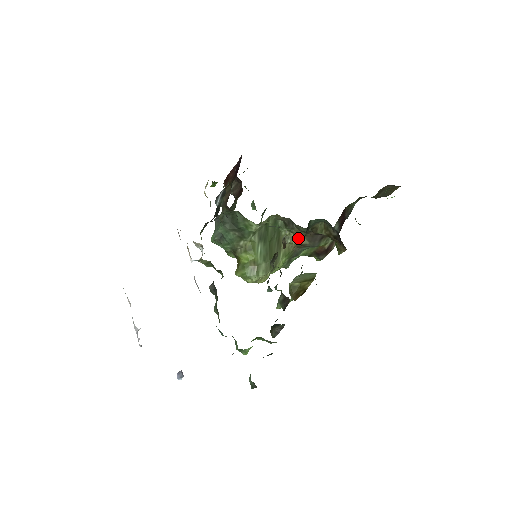
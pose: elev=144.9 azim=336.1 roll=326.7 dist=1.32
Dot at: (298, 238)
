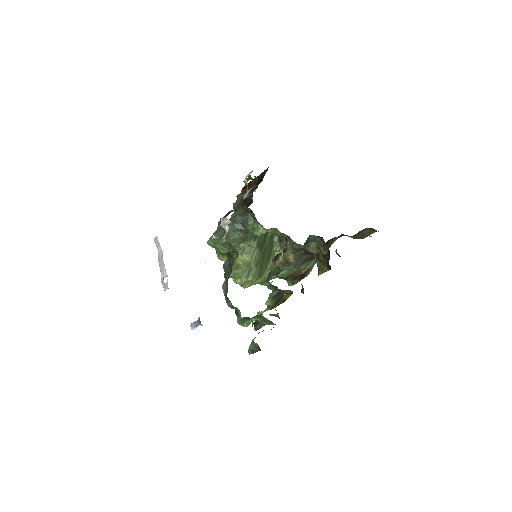
Dot at: (287, 255)
